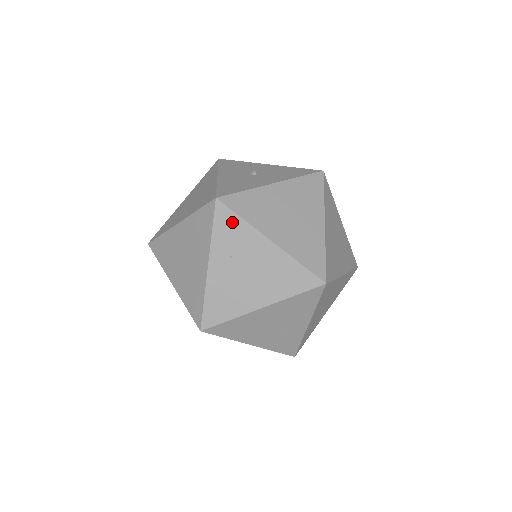
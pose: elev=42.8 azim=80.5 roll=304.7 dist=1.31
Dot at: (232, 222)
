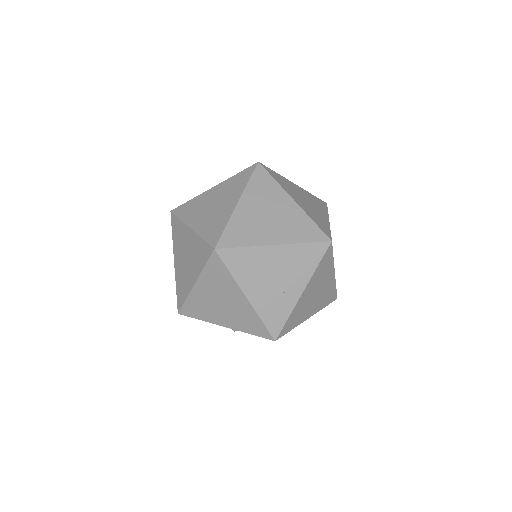
Dot at: (266, 180)
